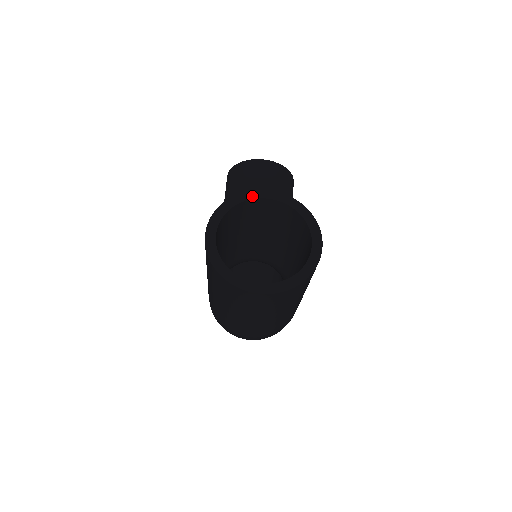
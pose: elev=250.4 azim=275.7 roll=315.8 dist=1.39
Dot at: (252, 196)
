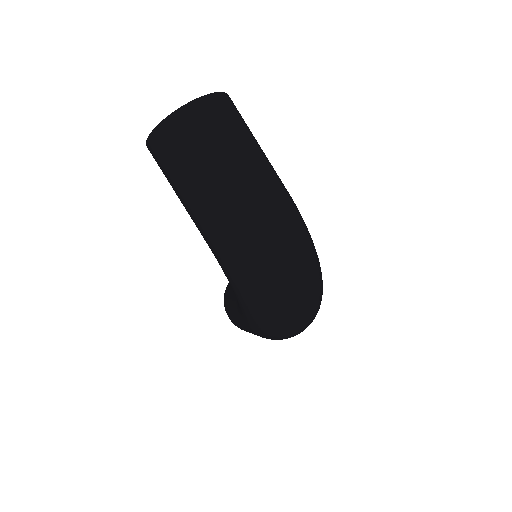
Dot at: occluded
